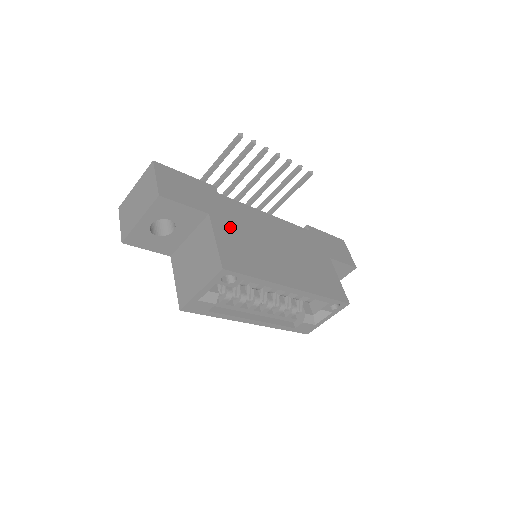
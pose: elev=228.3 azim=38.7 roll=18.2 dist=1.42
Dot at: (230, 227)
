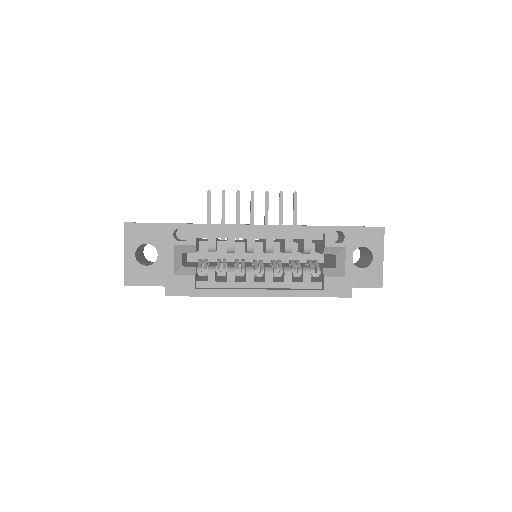
Dot at: occluded
